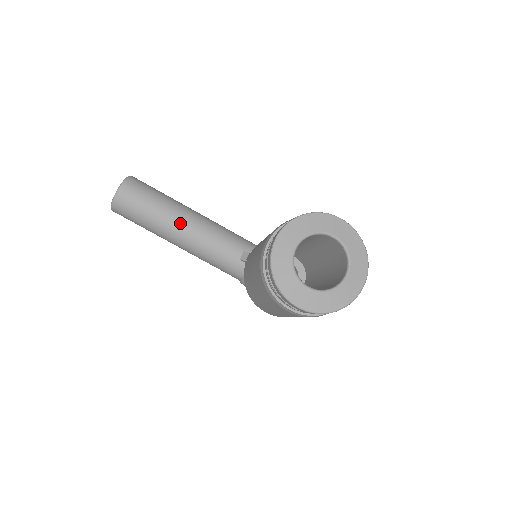
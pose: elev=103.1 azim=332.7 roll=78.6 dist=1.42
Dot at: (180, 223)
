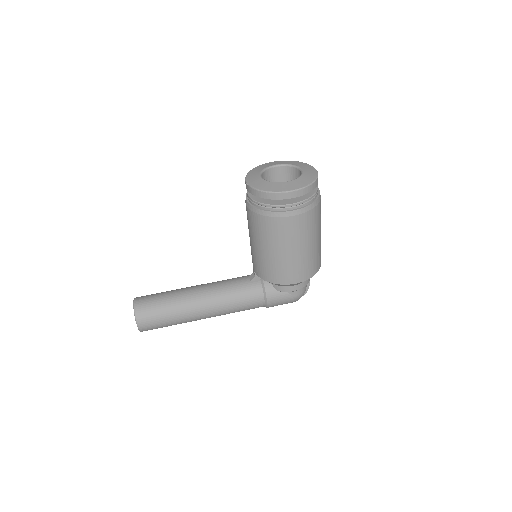
Dot at: (192, 291)
